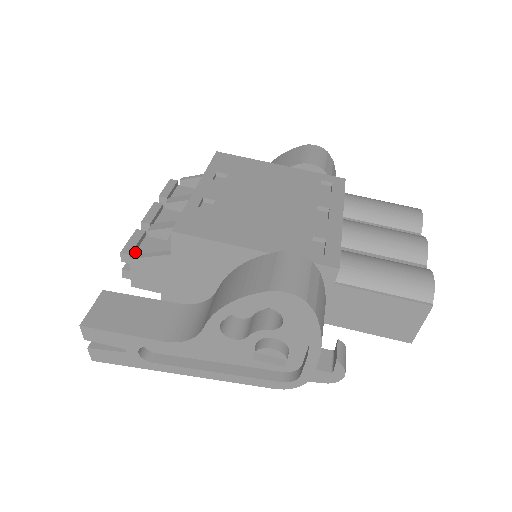
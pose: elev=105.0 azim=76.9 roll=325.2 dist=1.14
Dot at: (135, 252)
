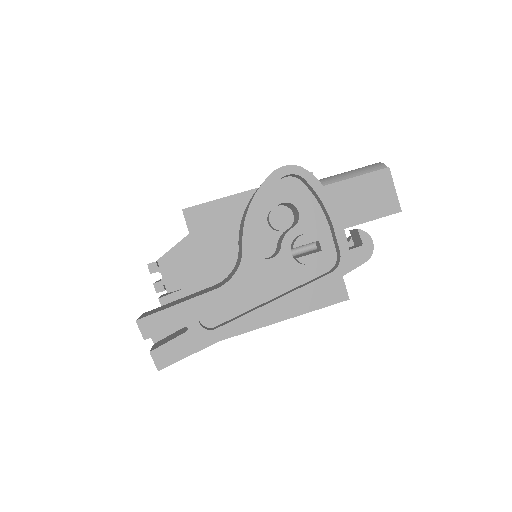
Dot at: occluded
